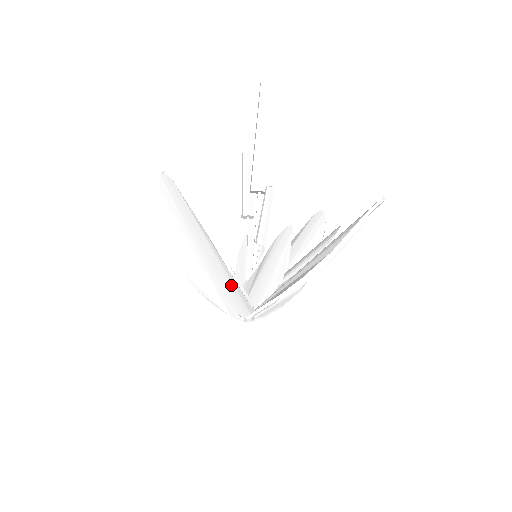
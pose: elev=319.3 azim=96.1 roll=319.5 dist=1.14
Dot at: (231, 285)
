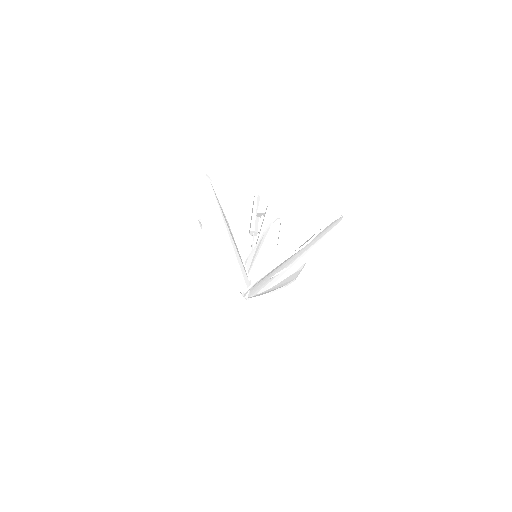
Dot at: (237, 263)
